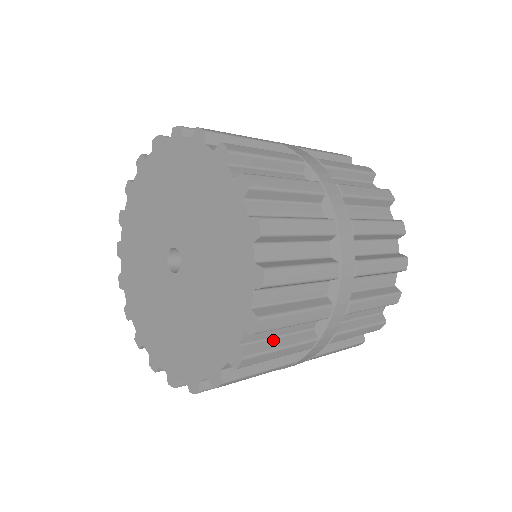
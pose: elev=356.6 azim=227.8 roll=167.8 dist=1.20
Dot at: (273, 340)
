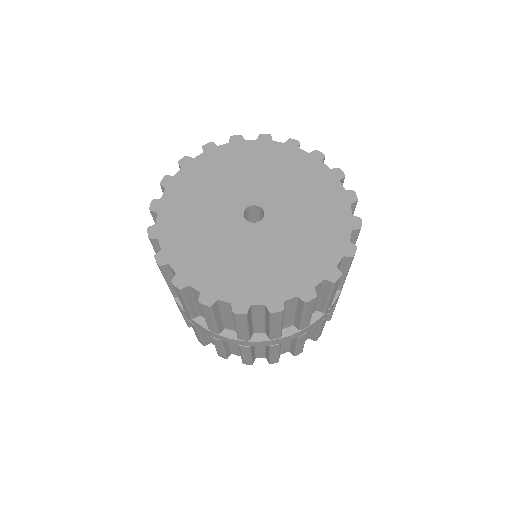
Dot at: (251, 319)
